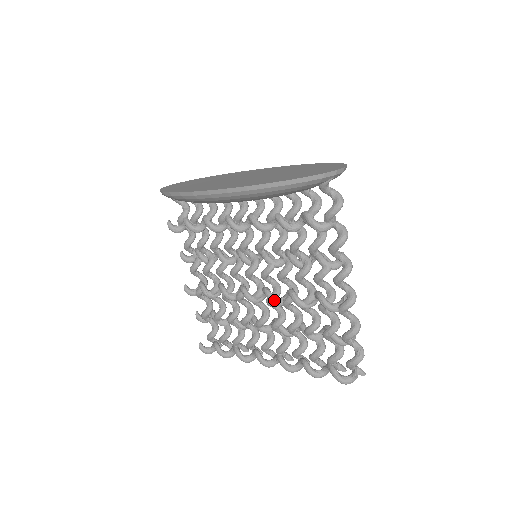
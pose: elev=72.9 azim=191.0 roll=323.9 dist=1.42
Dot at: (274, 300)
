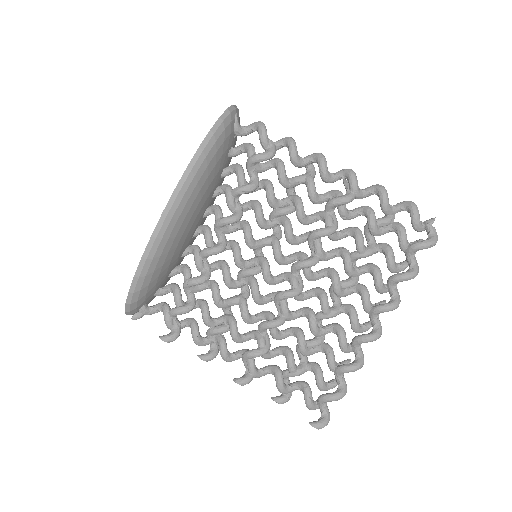
Dot at: (309, 260)
